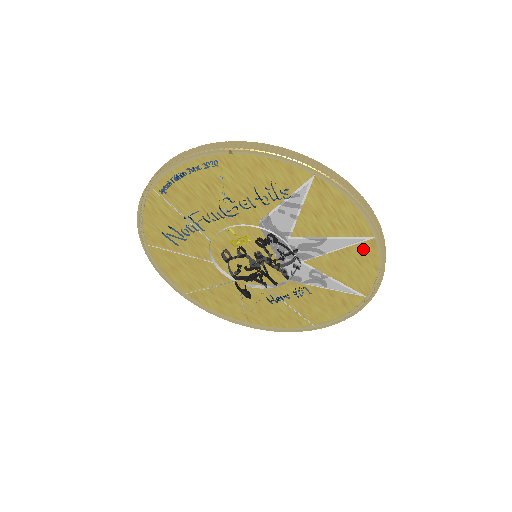
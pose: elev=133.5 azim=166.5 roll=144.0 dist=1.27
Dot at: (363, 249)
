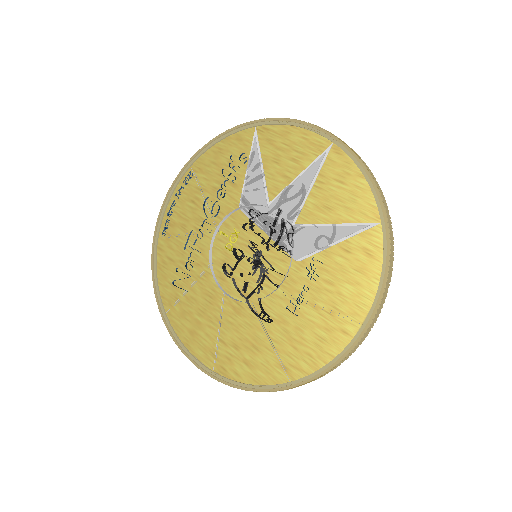
Dot at: (334, 164)
